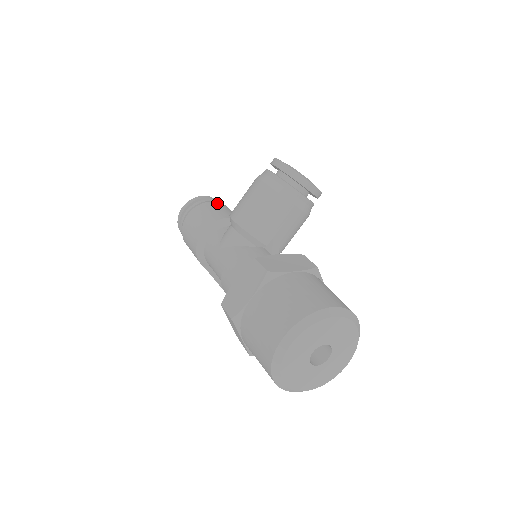
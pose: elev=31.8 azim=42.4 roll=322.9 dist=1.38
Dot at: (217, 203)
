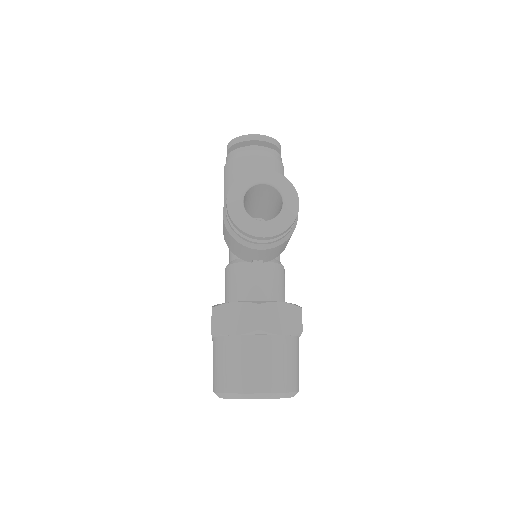
Dot at: (243, 161)
